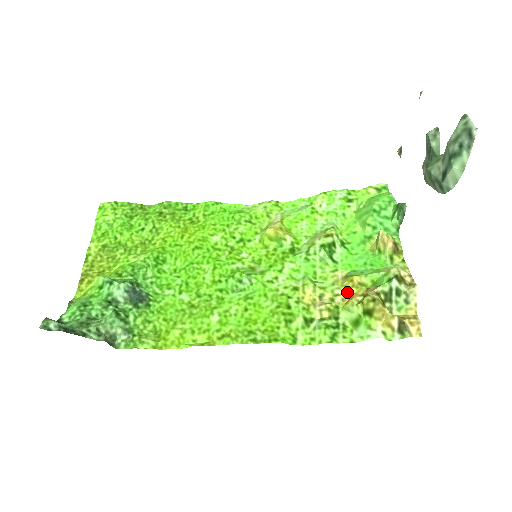
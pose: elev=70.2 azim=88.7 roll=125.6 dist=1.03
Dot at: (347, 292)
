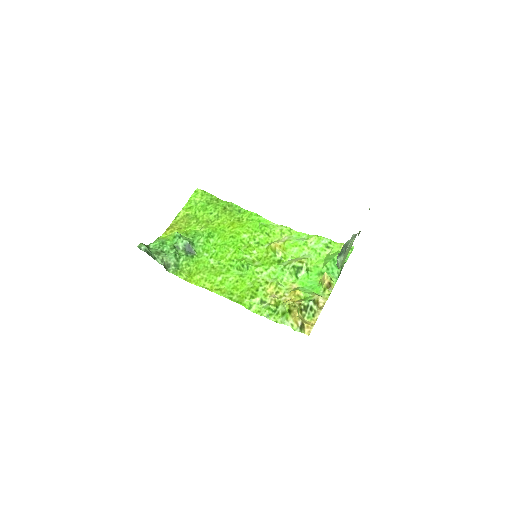
Dot at: (290, 297)
